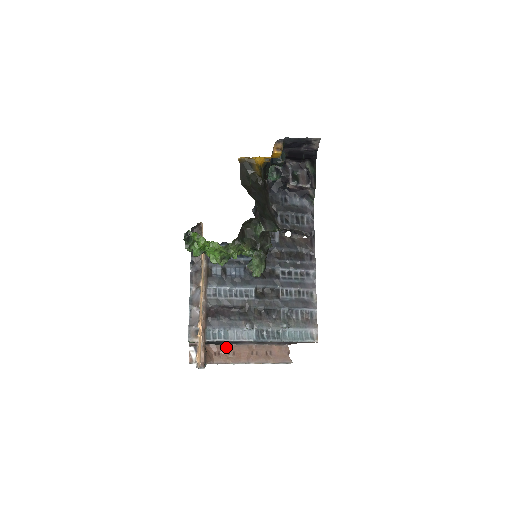
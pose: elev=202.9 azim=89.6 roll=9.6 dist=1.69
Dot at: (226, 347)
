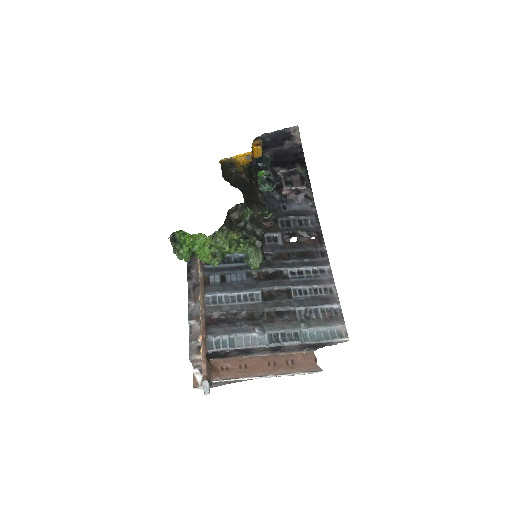
Dot at: (235, 360)
